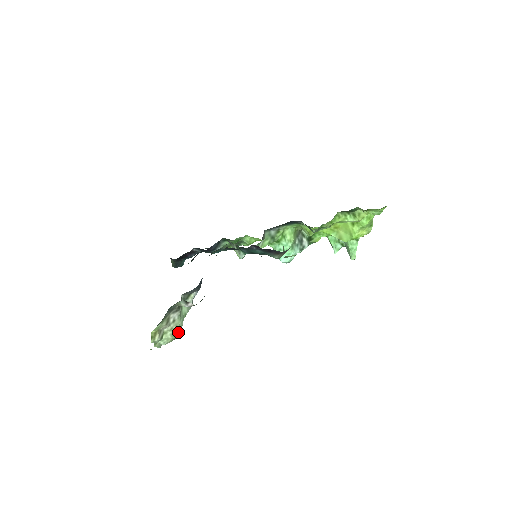
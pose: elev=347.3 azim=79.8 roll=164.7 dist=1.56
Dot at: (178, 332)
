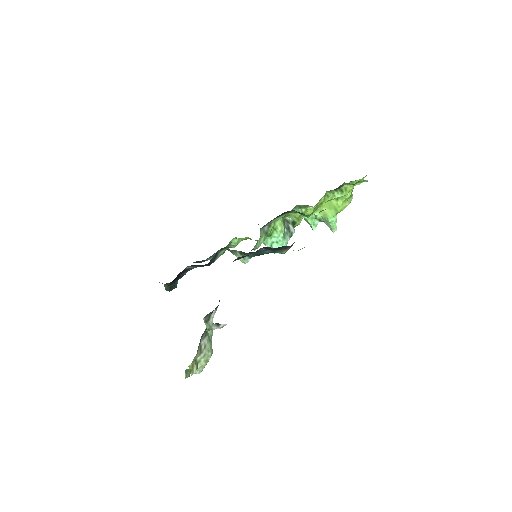
Dot at: (210, 356)
